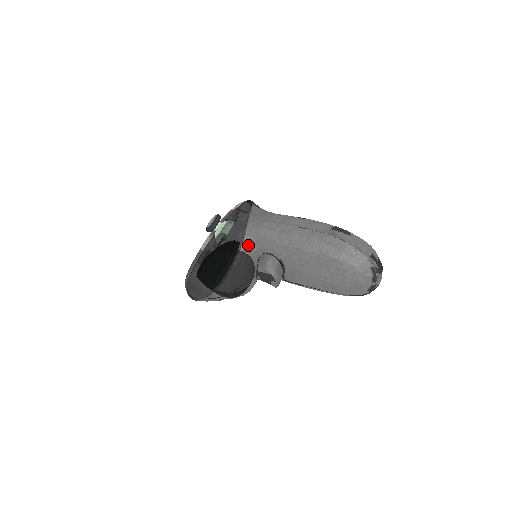
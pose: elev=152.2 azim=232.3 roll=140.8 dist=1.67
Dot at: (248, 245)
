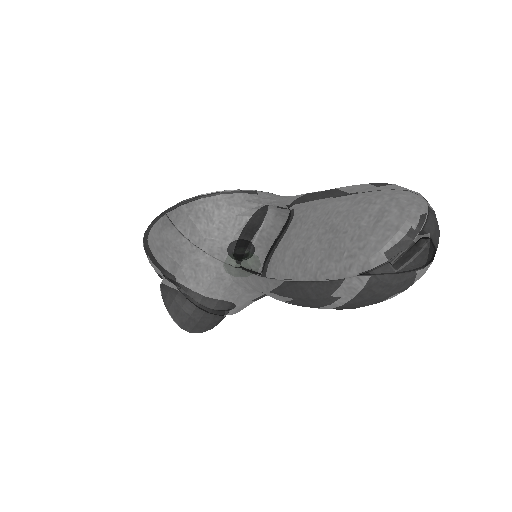
Dot at: (272, 197)
